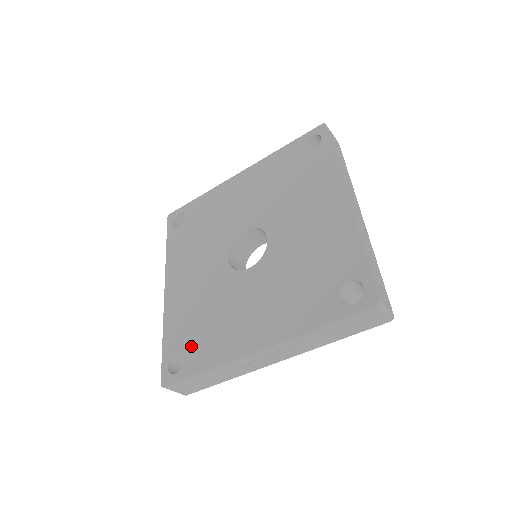
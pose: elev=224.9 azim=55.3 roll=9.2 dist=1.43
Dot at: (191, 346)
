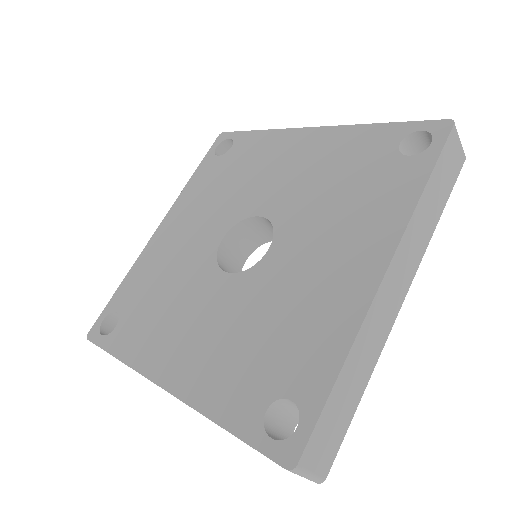
Dot at: (129, 317)
